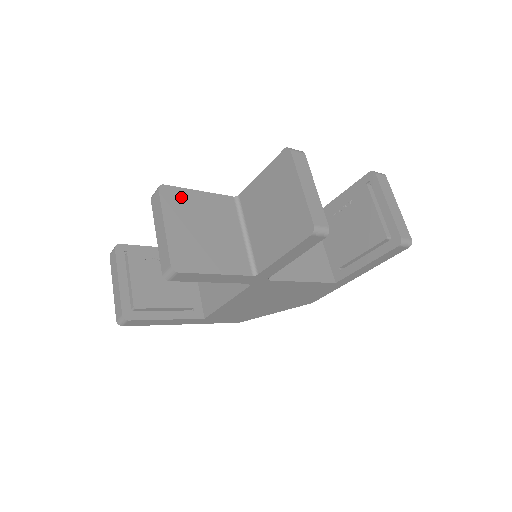
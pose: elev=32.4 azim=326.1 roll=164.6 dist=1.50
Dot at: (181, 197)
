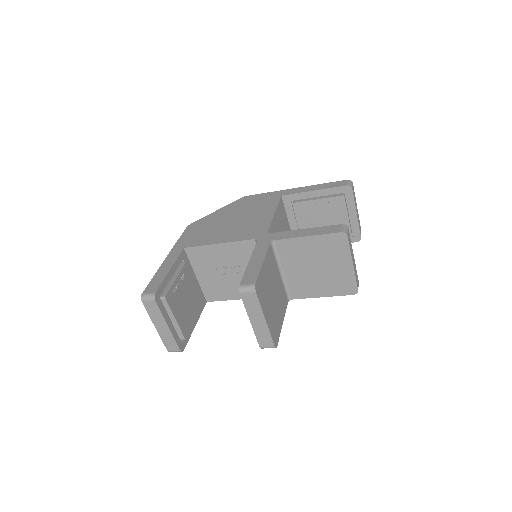
Dot at: (262, 283)
